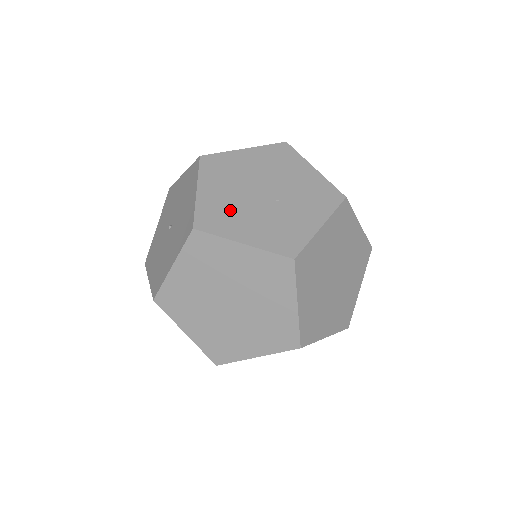
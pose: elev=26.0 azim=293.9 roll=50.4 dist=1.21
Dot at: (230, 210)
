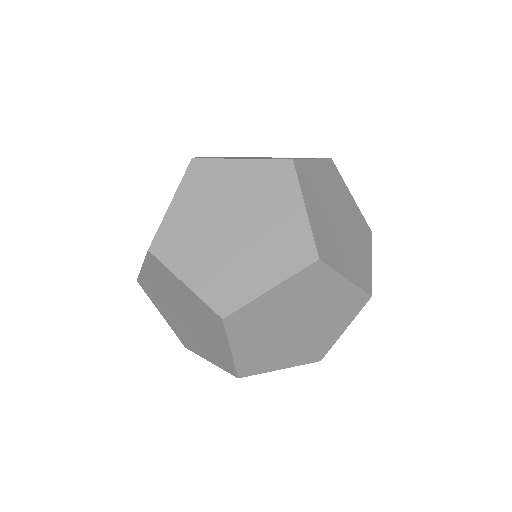
Dot at: occluded
